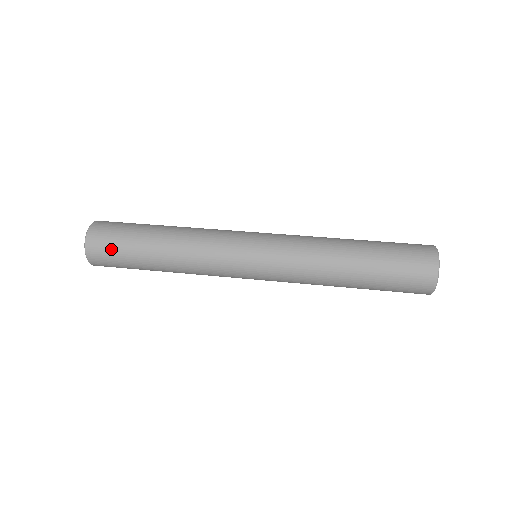
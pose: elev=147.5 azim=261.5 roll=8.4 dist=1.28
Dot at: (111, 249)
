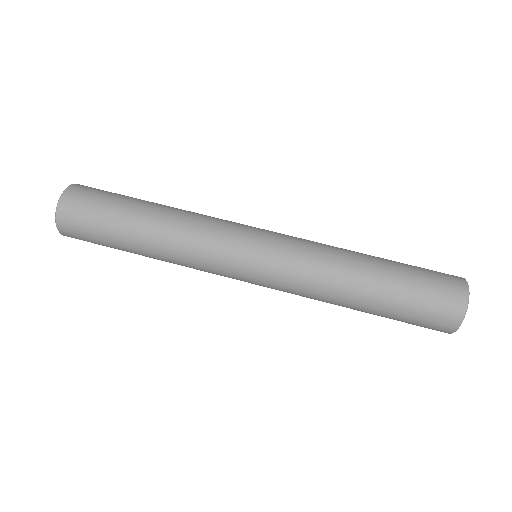
Dot at: occluded
